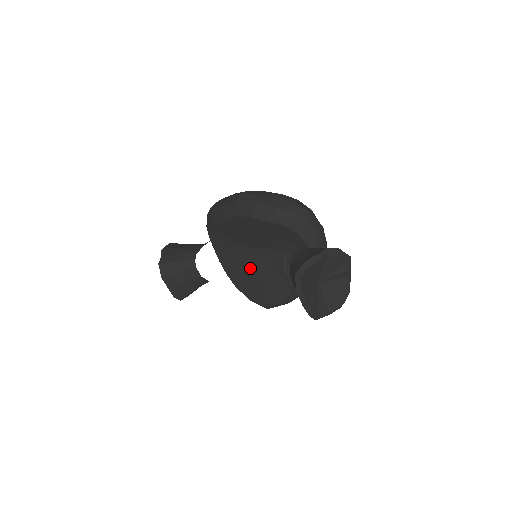
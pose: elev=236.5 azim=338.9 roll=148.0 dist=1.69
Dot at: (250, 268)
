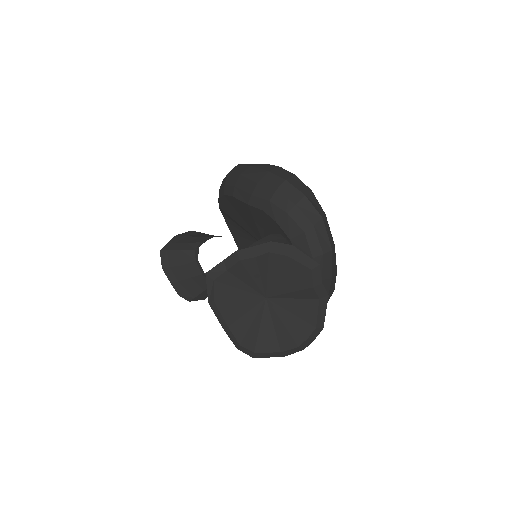
Dot at: occluded
